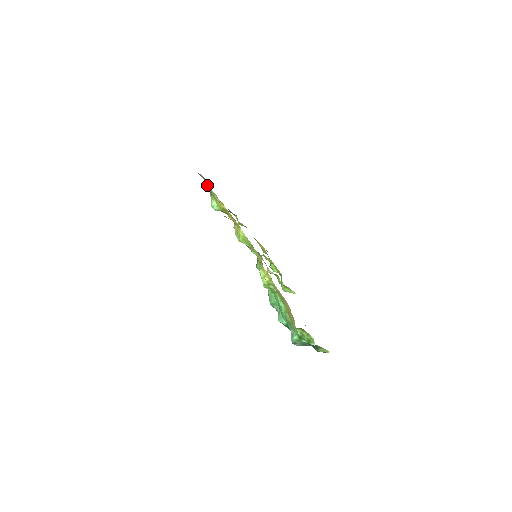
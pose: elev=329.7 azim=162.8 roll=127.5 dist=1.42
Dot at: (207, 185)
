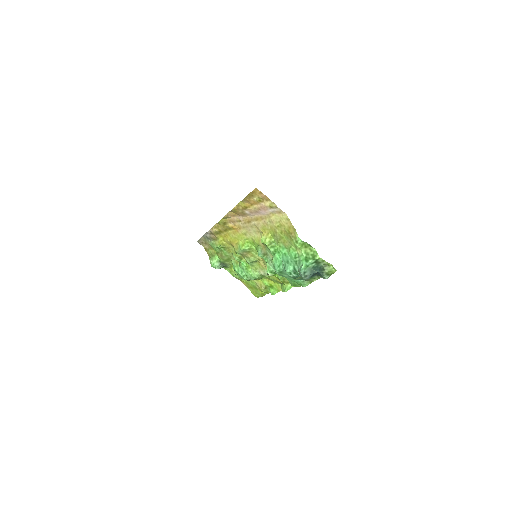
Dot at: (206, 250)
